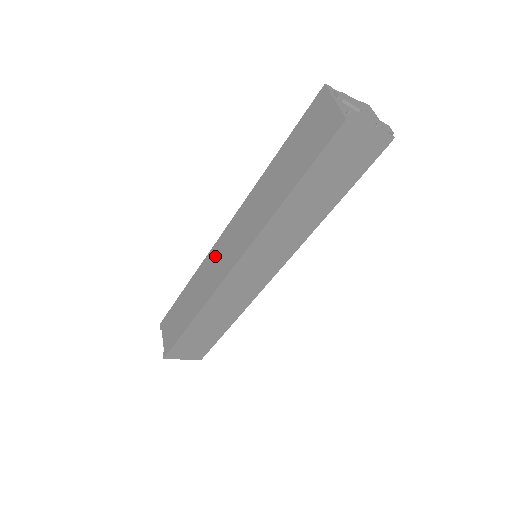
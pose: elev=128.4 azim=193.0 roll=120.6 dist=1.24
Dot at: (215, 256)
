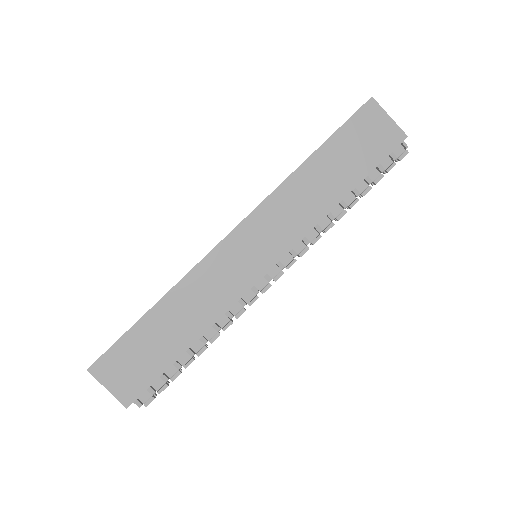
Dot at: occluded
